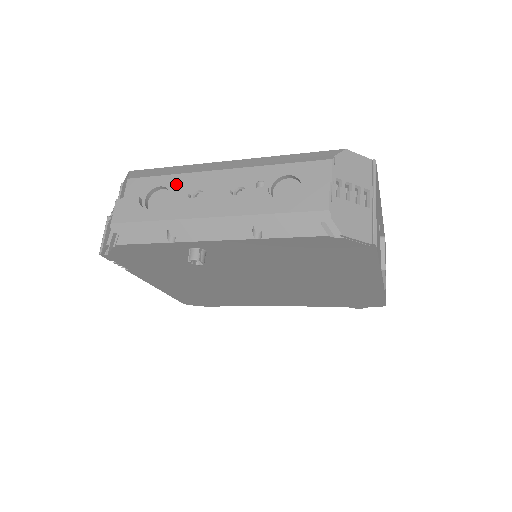
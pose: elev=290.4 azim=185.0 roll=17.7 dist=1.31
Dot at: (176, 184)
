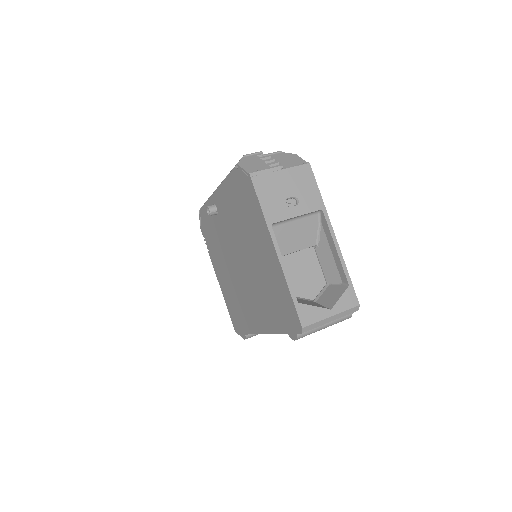
Dot at: occluded
